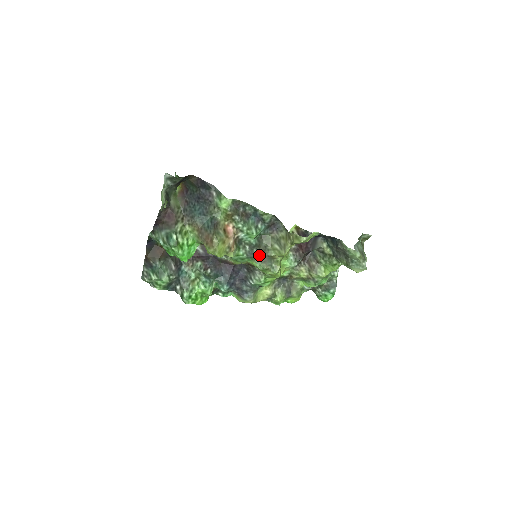
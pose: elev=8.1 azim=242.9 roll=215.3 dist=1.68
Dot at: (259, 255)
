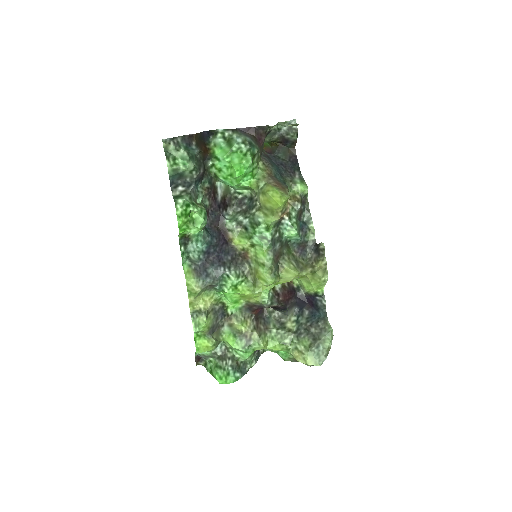
Dot at: (276, 252)
